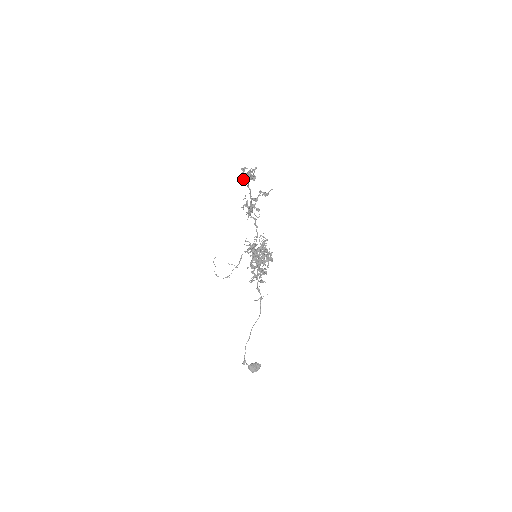
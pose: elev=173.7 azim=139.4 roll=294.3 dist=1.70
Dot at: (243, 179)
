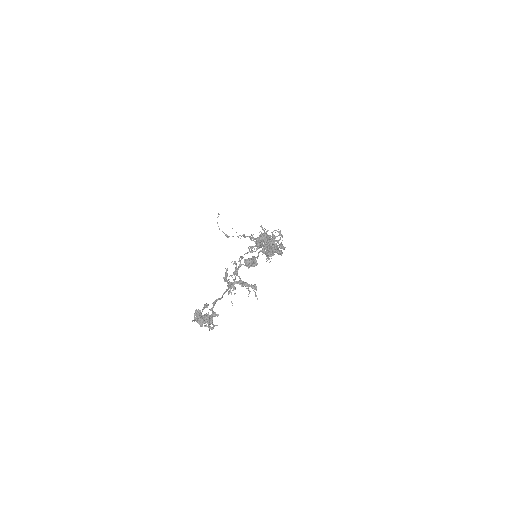
Dot at: occluded
